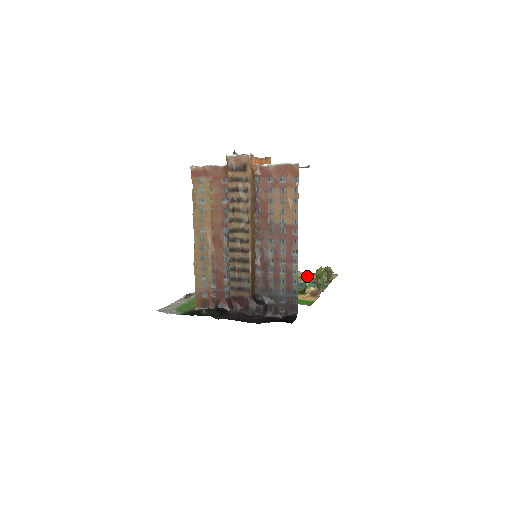
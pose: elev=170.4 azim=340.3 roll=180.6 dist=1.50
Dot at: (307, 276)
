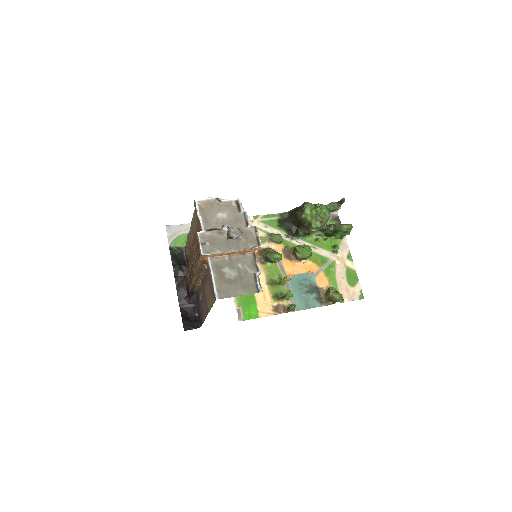
Dot at: (338, 276)
